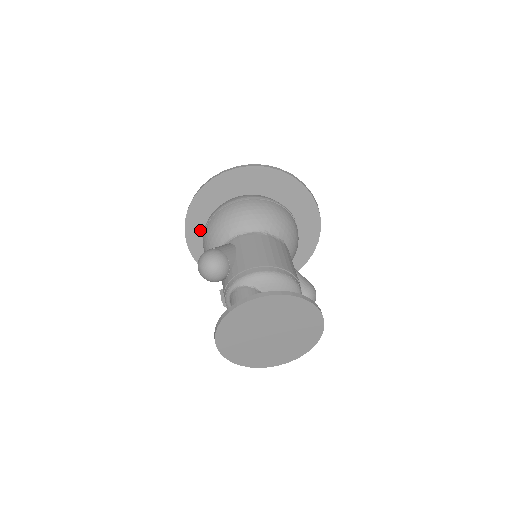
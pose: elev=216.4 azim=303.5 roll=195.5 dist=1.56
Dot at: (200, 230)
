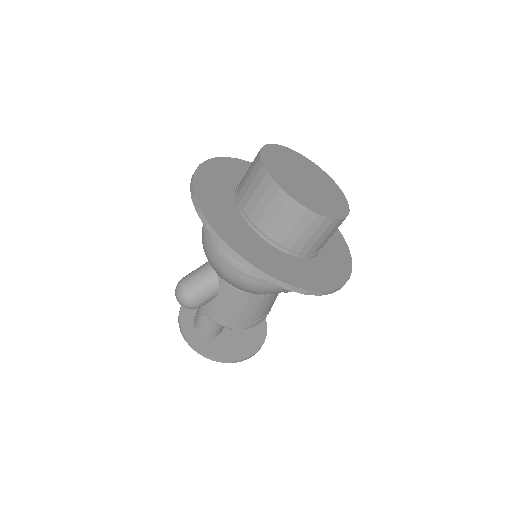
Dot at: occluded
